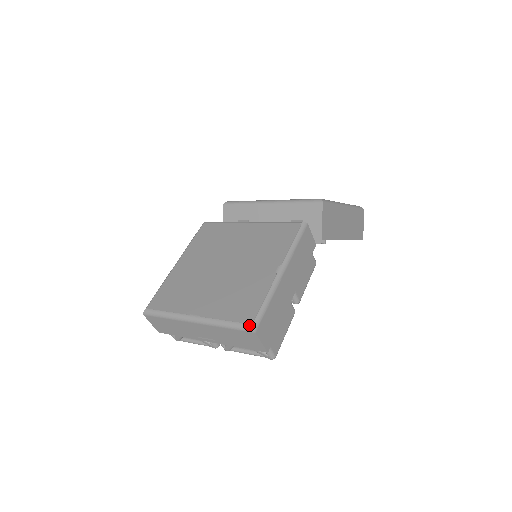
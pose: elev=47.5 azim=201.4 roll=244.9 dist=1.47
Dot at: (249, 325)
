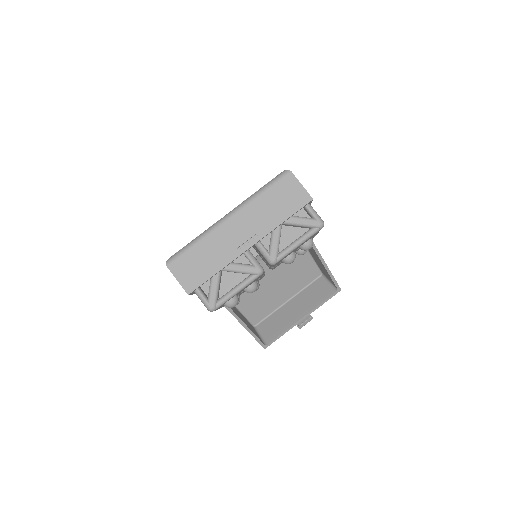
Dot at: (282, 172)
